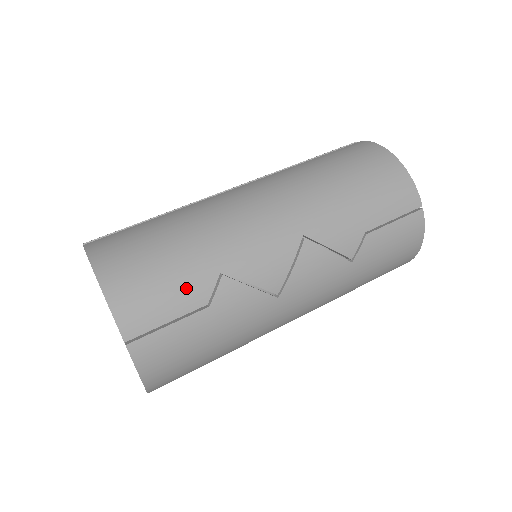
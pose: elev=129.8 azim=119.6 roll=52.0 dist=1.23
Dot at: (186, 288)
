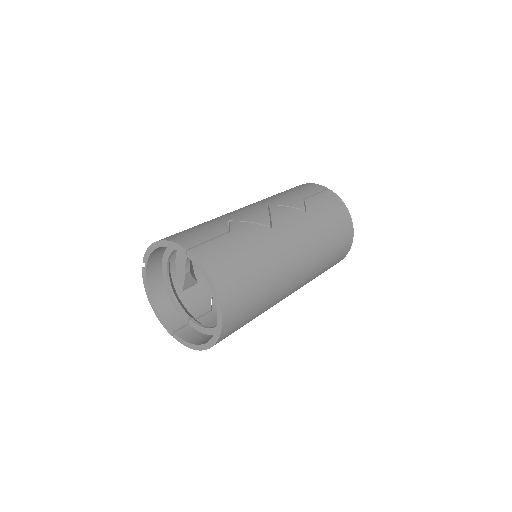
Dot at: (211, 228)
